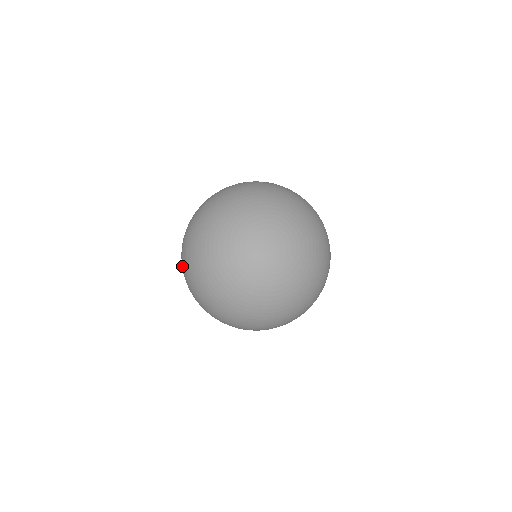
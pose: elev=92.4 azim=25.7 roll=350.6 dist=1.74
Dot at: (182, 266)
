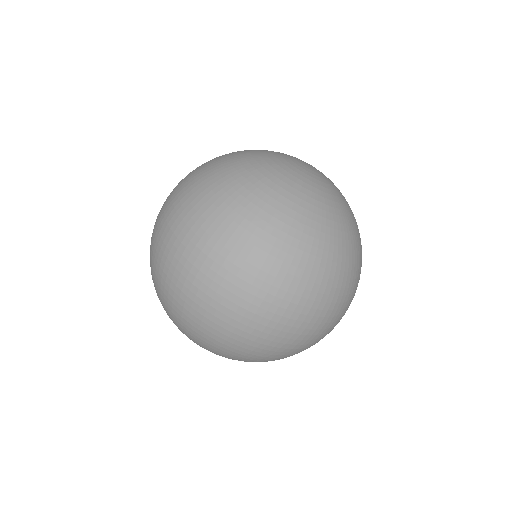
Dot at: (195, 257)
